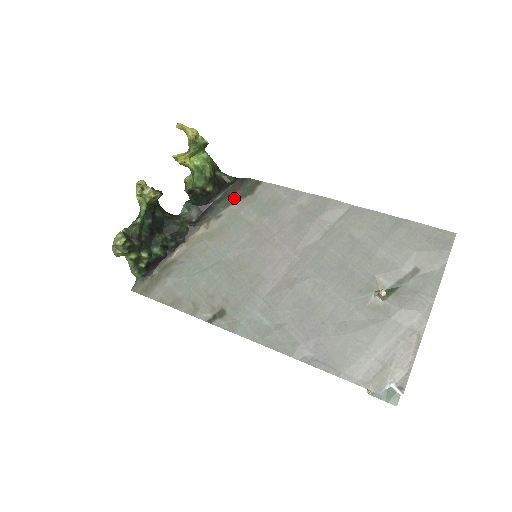
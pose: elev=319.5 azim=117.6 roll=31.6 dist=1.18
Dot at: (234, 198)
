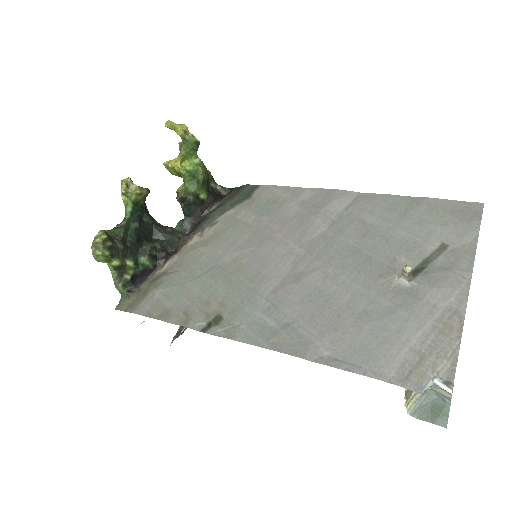
Dot at: (230, 204)
